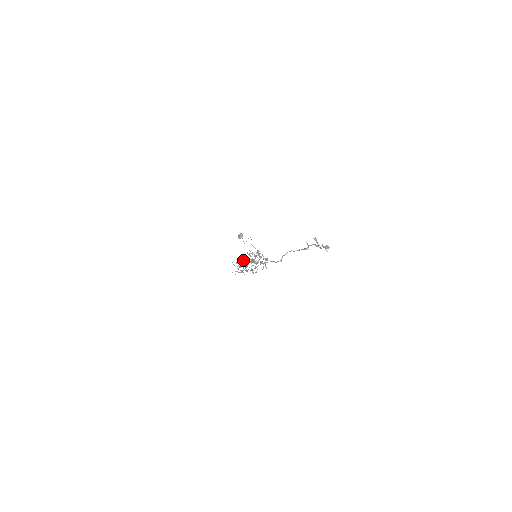
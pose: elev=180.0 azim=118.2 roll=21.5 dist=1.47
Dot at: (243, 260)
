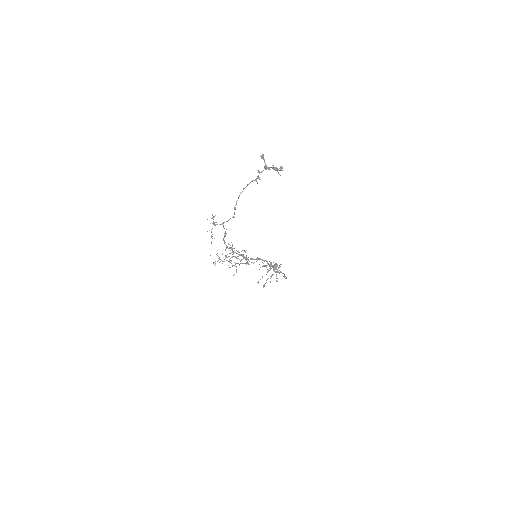
Dot at: (232, 252)
